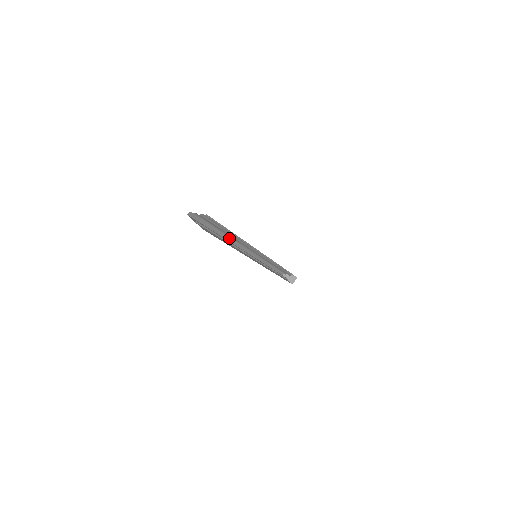
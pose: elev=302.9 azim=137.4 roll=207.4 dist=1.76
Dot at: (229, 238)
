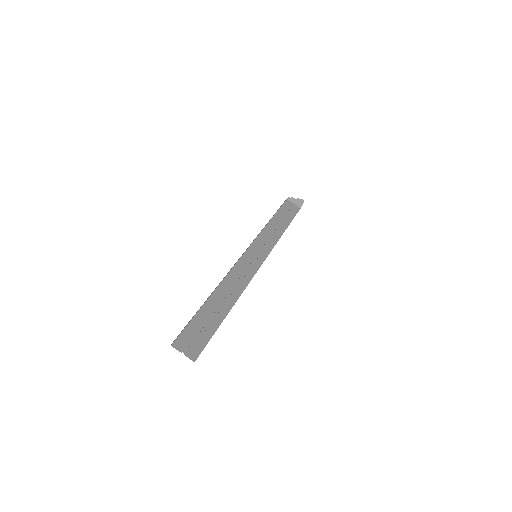
Dot at: (222, 280)
